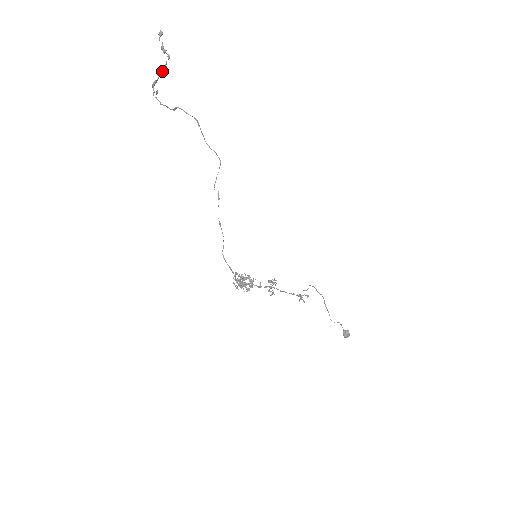
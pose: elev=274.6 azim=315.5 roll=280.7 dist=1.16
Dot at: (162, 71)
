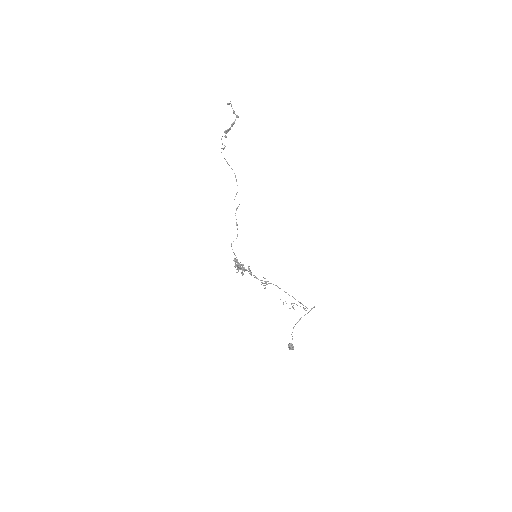
Dot at: (231, 125)
